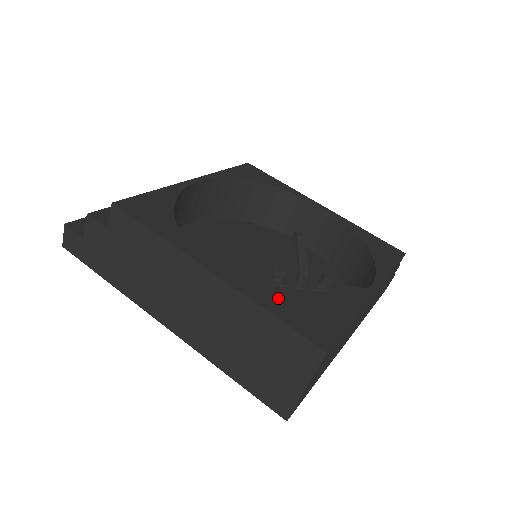
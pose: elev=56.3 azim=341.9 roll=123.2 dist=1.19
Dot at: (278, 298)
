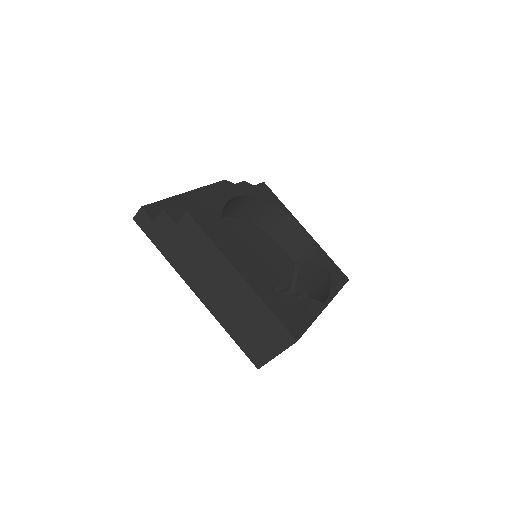
Dot at: (276, 302)
